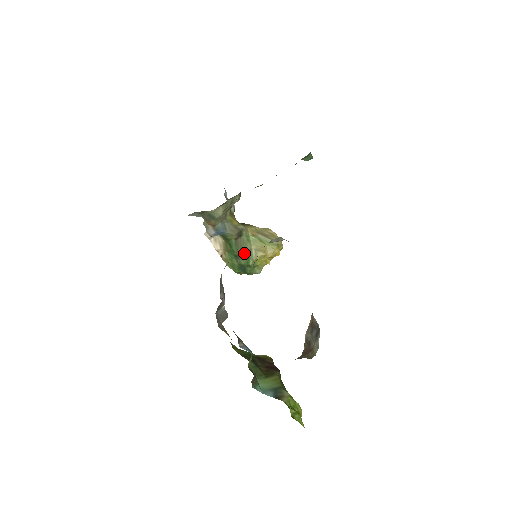
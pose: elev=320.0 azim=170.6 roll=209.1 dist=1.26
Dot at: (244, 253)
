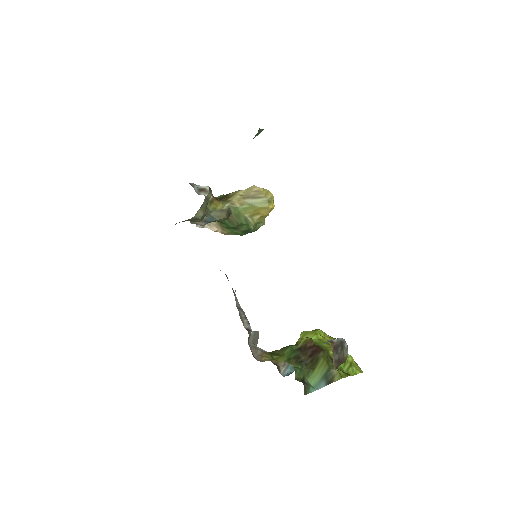
Dot at: (241, 224)
